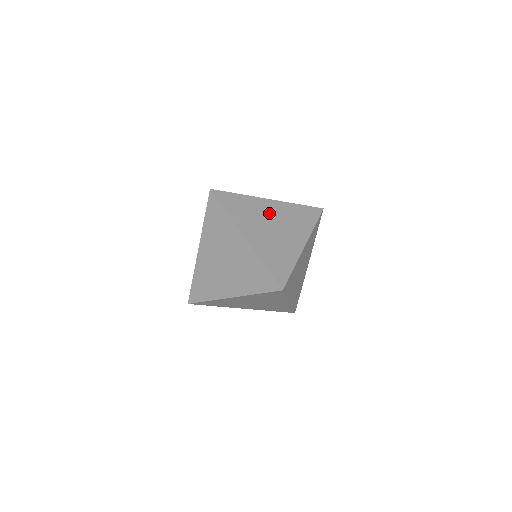
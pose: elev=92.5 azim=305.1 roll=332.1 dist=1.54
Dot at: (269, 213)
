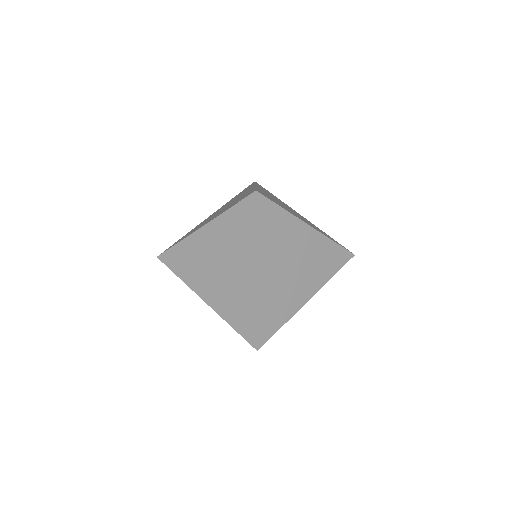
Dot at: occluded
